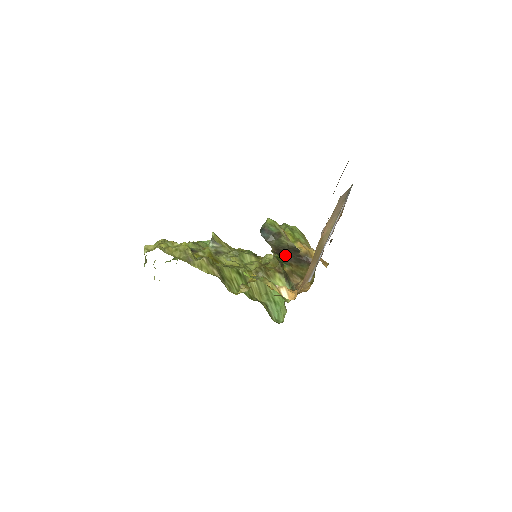
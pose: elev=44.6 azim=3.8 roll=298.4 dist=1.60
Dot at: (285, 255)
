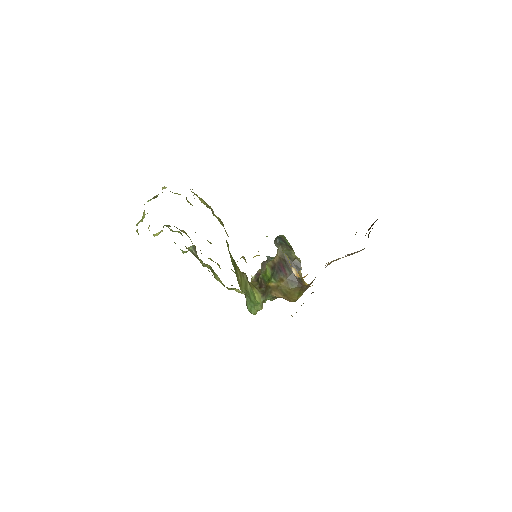
Dot at: (283, 268)
